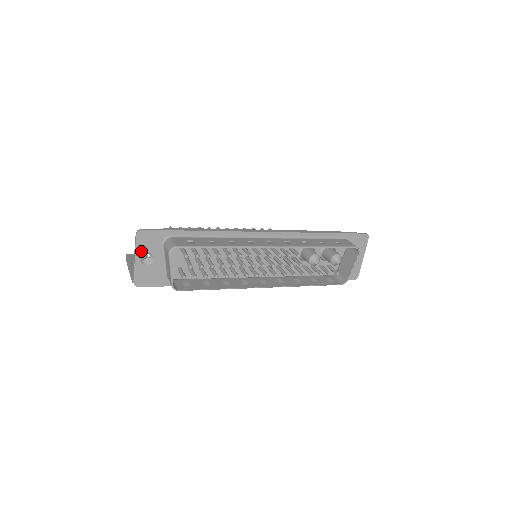
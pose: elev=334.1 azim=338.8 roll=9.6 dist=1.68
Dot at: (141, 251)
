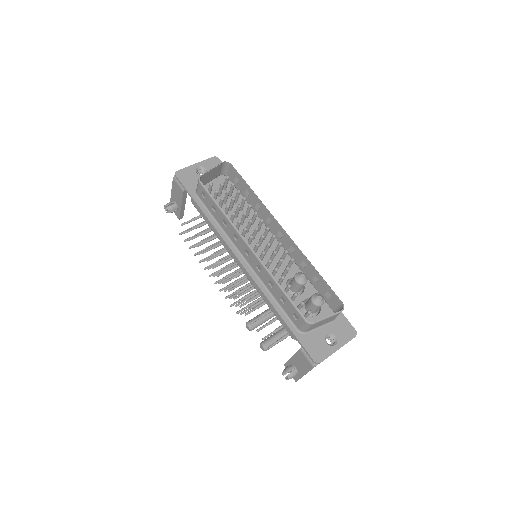
Dot at: (204, 165)
